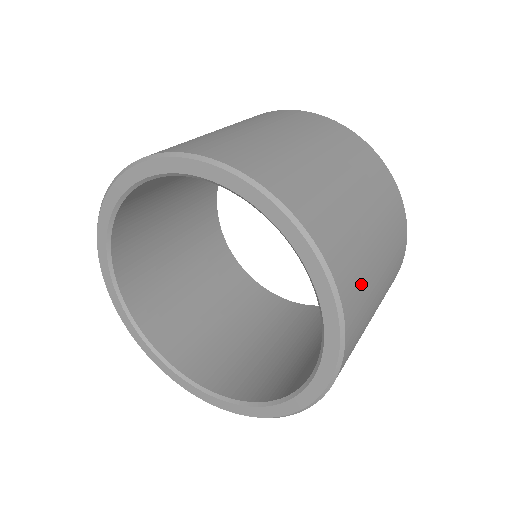
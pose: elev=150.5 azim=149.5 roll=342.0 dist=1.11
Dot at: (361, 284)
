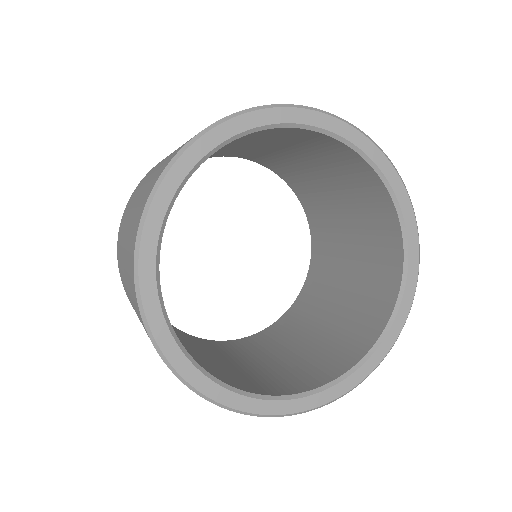
Dot at: occluded
